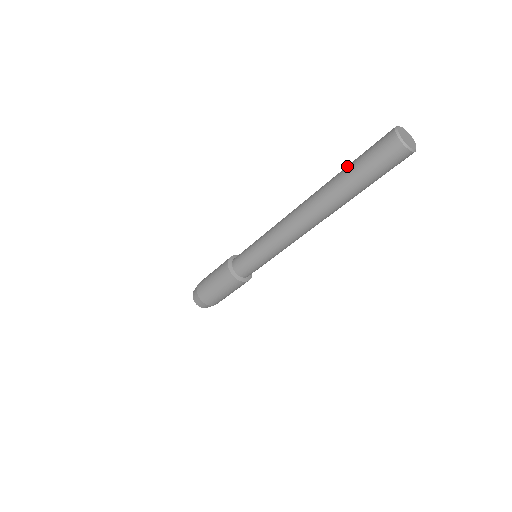
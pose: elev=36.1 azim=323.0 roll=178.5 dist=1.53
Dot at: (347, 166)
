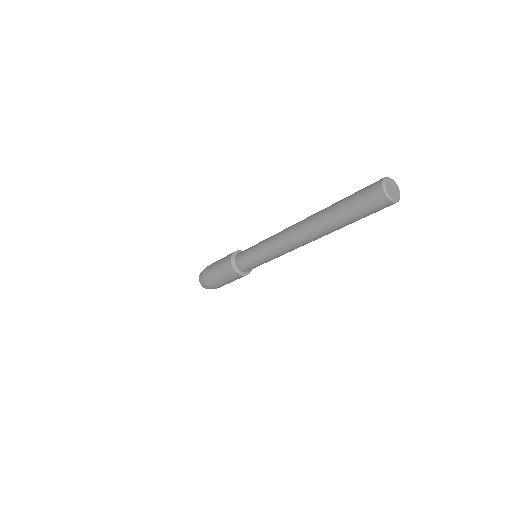
Dot at: occluded
